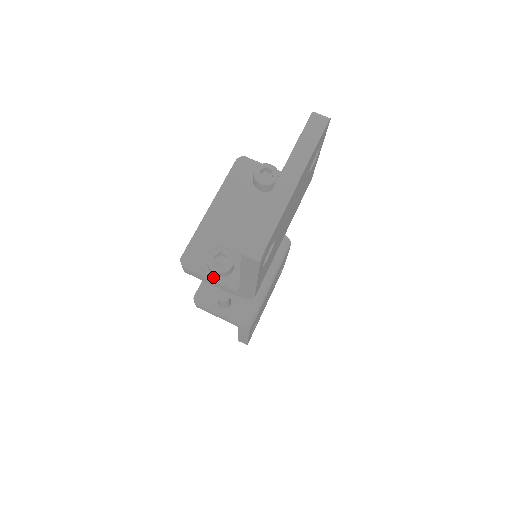
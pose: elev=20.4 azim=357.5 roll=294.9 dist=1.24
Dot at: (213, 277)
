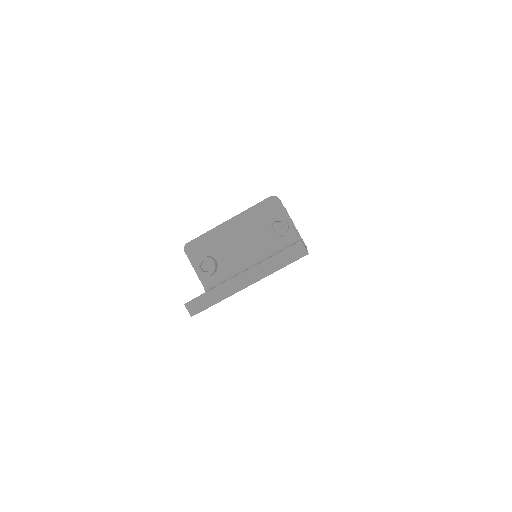
Dot at: occluded
